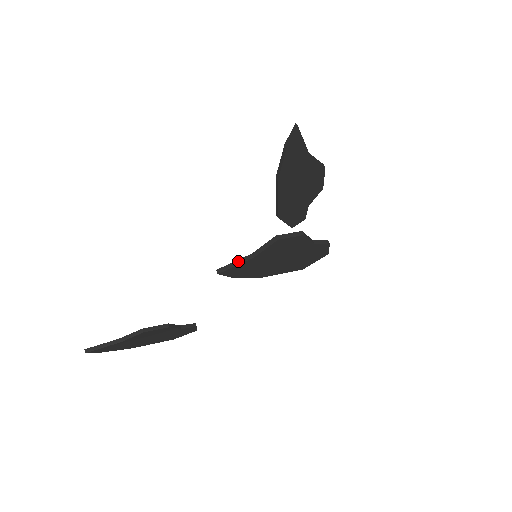
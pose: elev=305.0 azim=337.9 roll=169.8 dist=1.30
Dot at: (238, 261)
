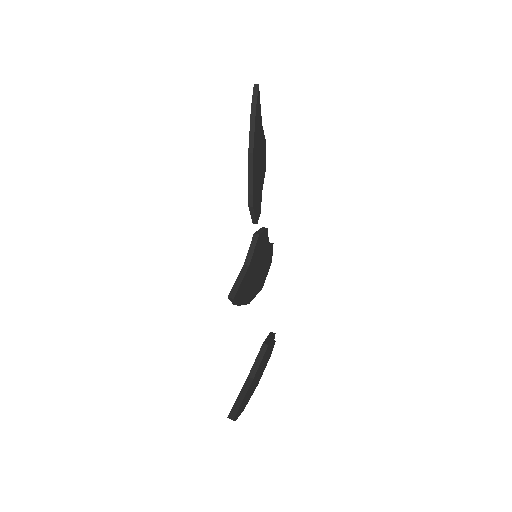
Dot at: (239, 277)
